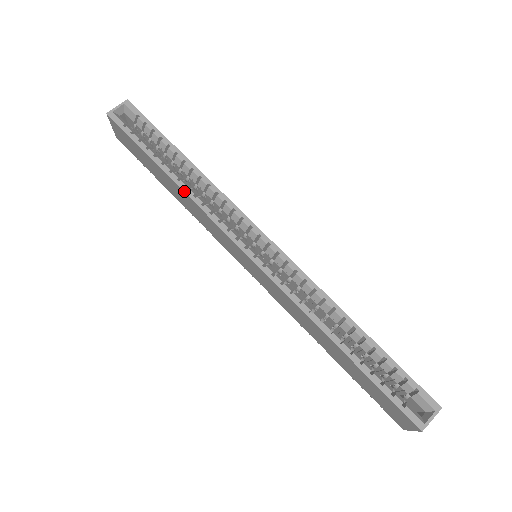
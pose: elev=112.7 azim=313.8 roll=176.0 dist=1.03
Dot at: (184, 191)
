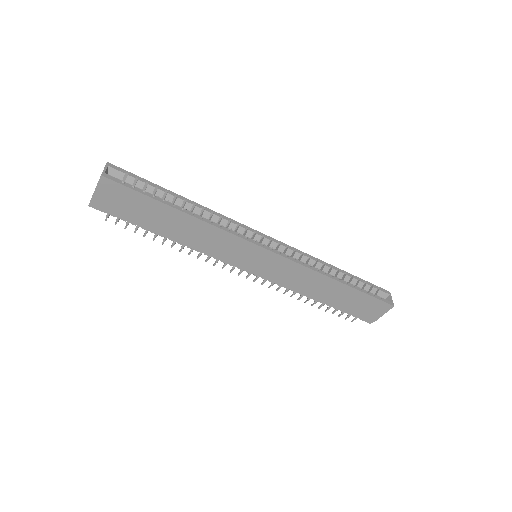
Dot at: (203, 220)
